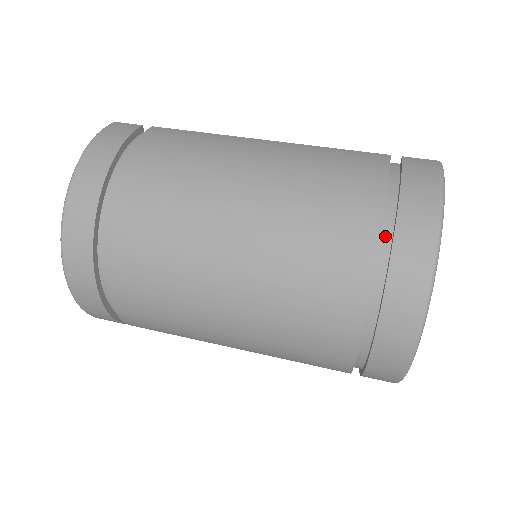
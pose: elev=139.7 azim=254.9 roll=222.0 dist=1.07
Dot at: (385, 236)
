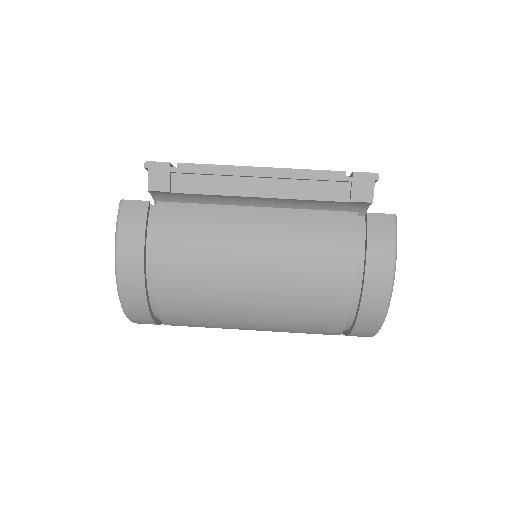
Dot at: (356, 290)
